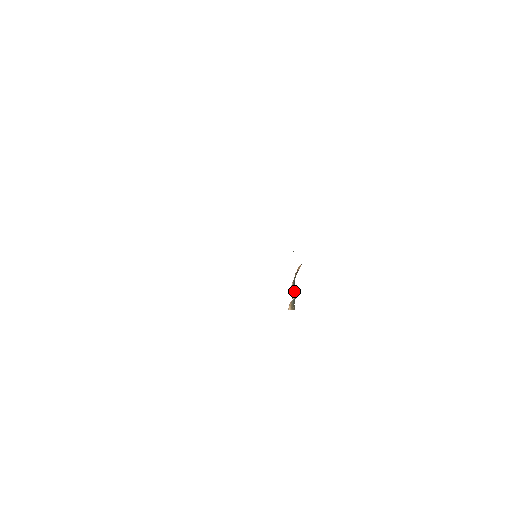
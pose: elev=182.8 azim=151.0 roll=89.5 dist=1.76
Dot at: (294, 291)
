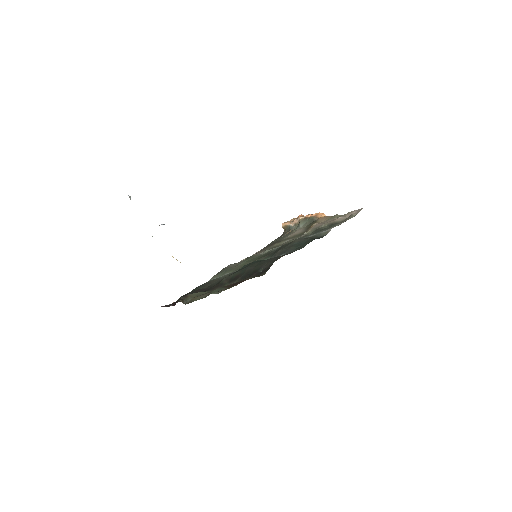
Dot at: (298, 223)
